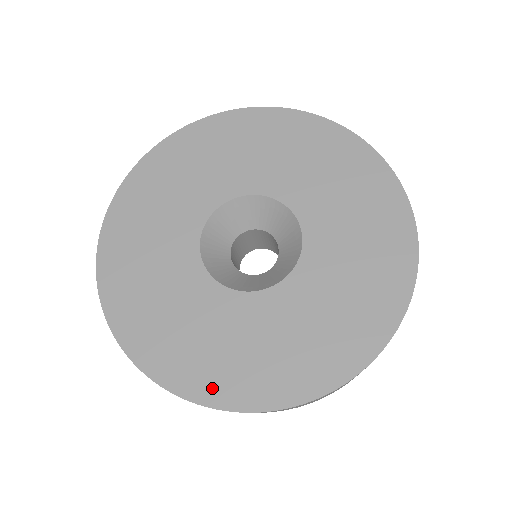
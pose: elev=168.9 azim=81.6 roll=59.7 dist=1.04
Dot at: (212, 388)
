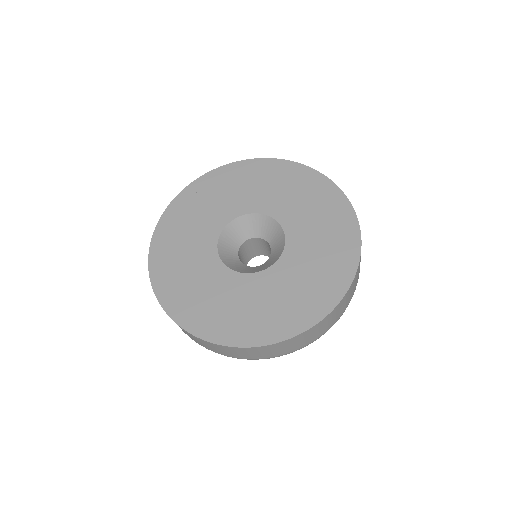
Dot at: (221, 333)
